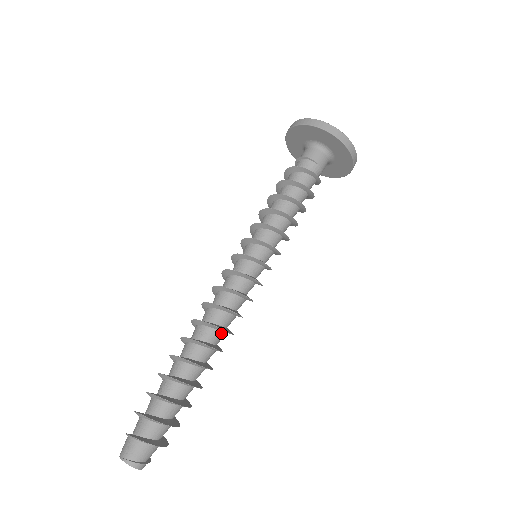
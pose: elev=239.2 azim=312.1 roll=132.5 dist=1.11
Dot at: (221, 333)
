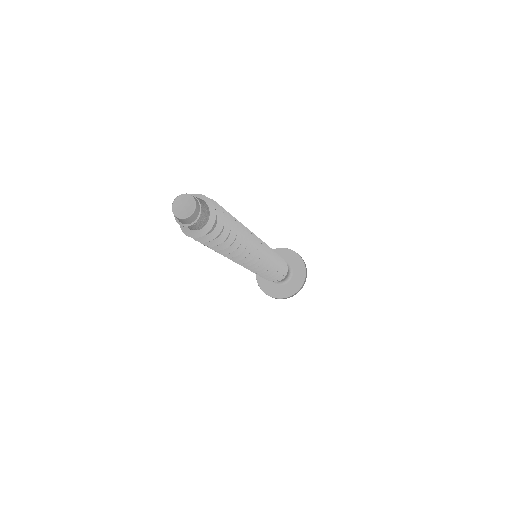
Dot at: occluded
